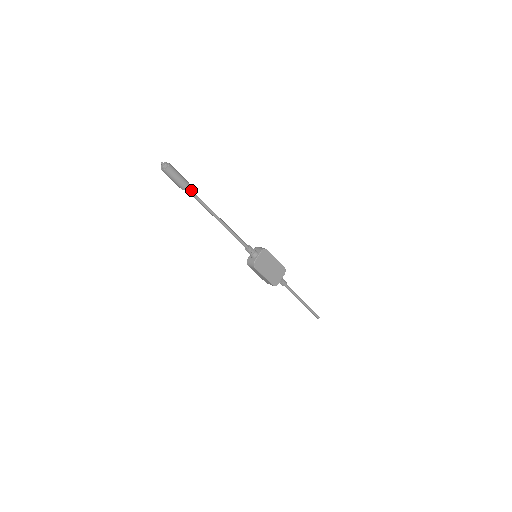
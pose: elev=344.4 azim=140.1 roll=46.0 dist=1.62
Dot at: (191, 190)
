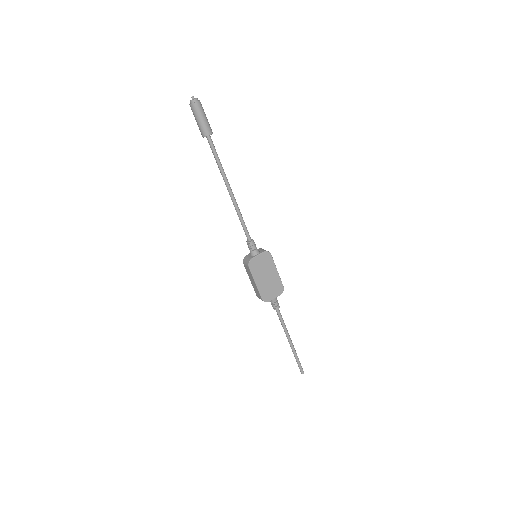
Dot at: (212, 142)
